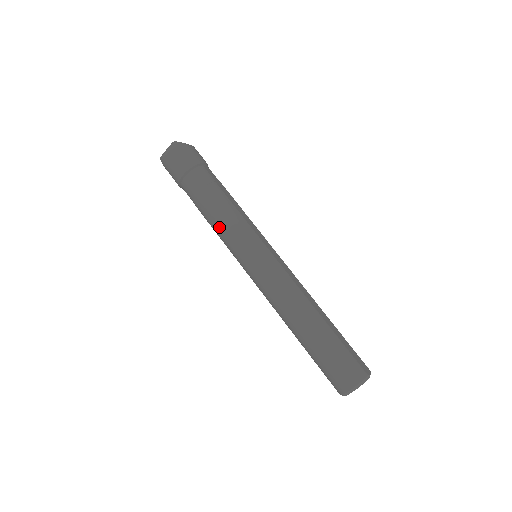
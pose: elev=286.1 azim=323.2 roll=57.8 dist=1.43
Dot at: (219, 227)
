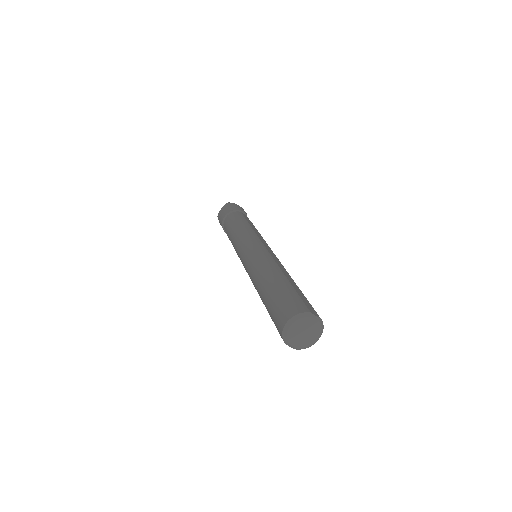
Dot at: (234, 238)
